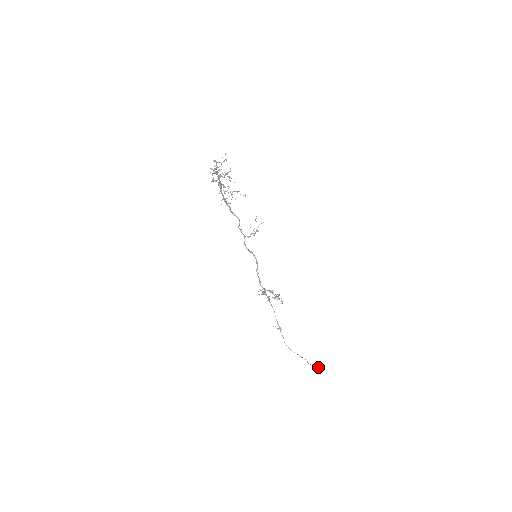
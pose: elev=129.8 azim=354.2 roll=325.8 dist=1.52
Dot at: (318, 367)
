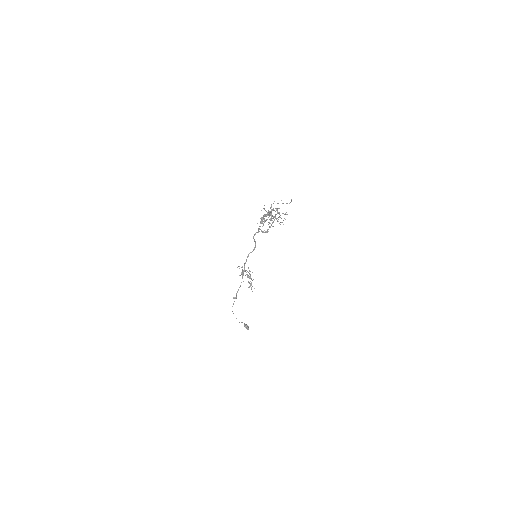
Dot at: (245, 325)
